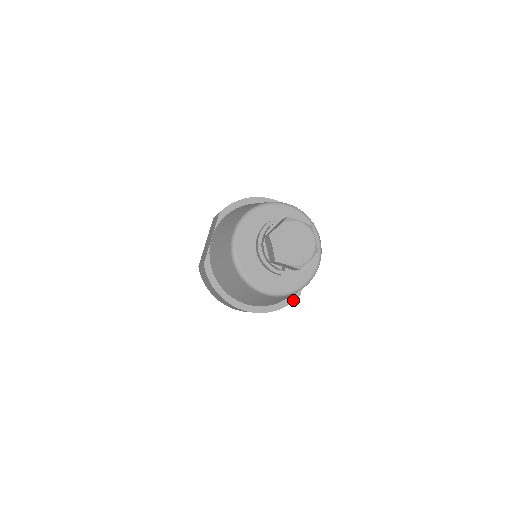
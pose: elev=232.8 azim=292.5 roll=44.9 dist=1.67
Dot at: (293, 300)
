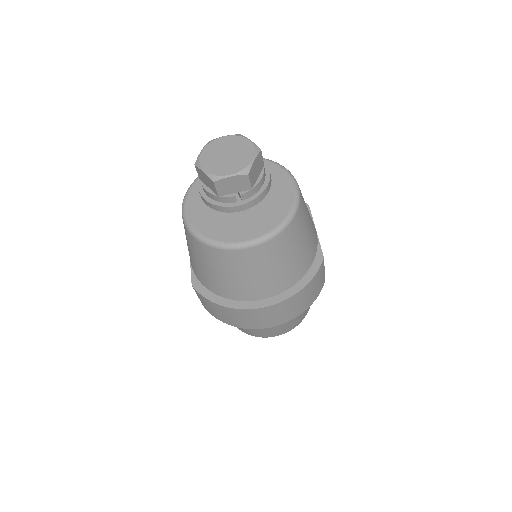
Dot at: (318, 267)
